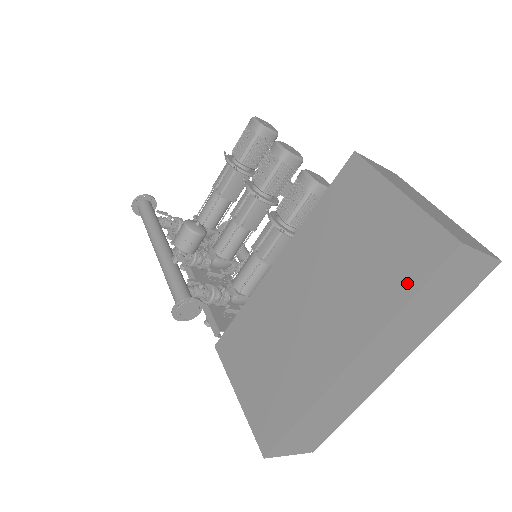
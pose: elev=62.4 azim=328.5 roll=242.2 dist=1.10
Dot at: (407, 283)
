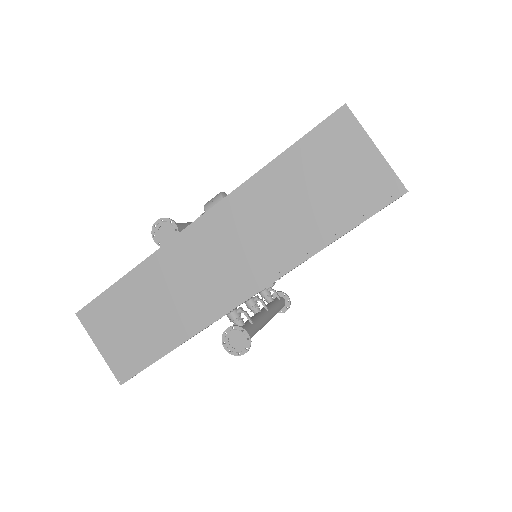
Dot at: occluded
